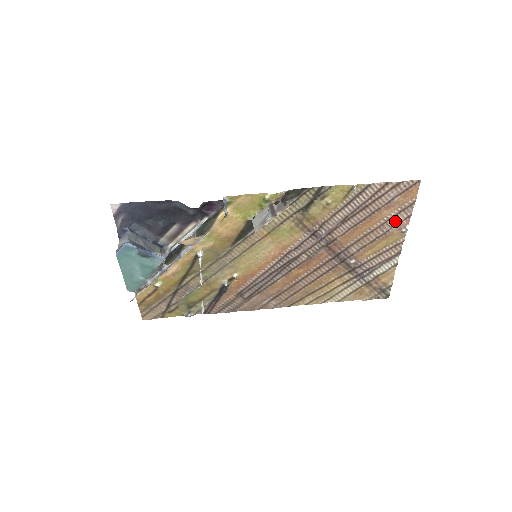
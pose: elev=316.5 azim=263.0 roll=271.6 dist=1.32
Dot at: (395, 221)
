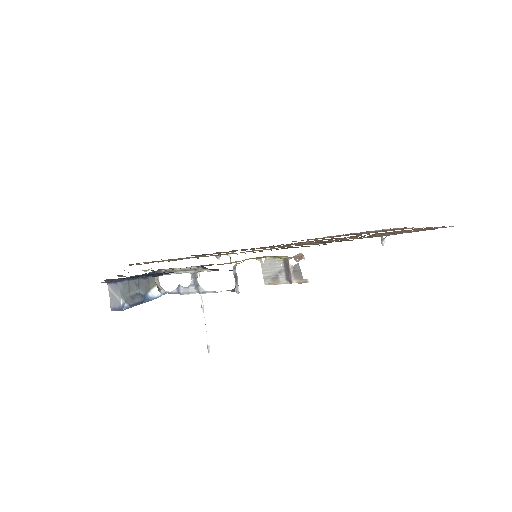
Dot at: (412, 229)
